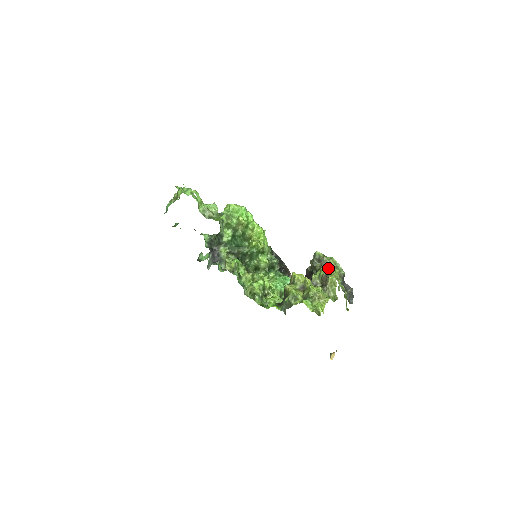
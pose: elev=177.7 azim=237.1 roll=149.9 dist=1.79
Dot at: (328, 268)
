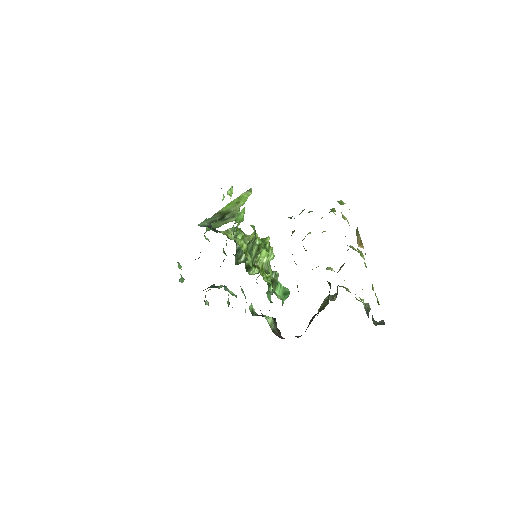
Dot at: occluded
